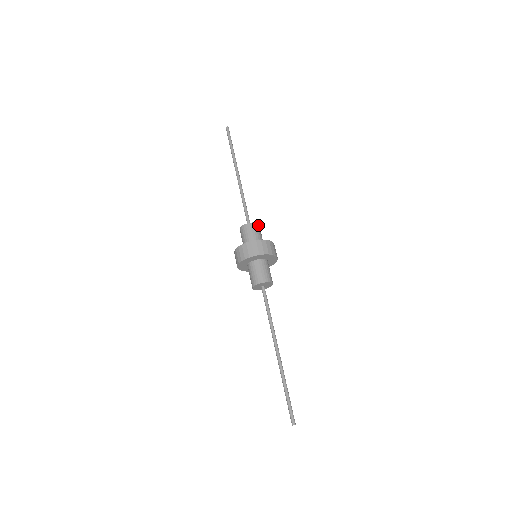
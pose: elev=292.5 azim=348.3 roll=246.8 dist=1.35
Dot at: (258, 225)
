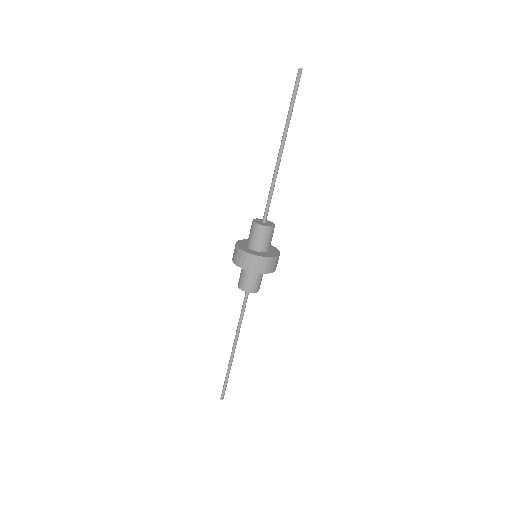
Dot at: (271, 228)
